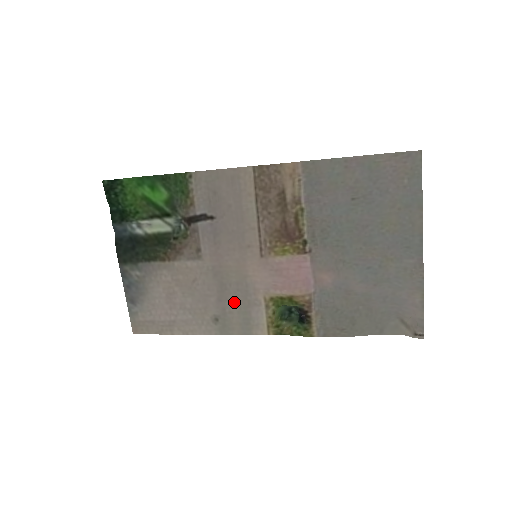
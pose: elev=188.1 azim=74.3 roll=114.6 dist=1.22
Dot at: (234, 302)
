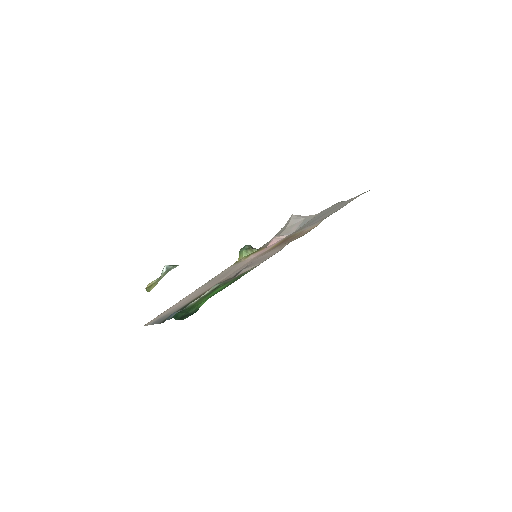
Dot at: occluded
